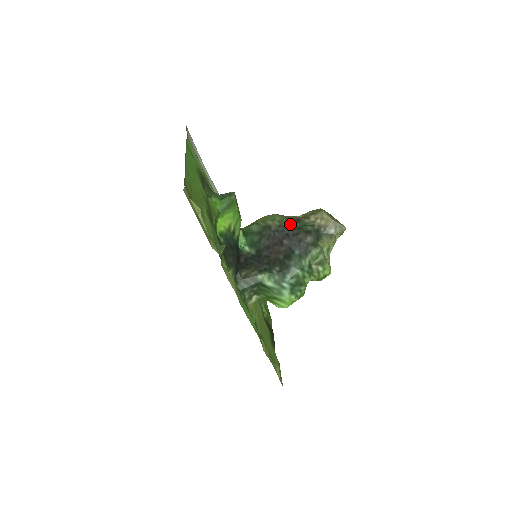
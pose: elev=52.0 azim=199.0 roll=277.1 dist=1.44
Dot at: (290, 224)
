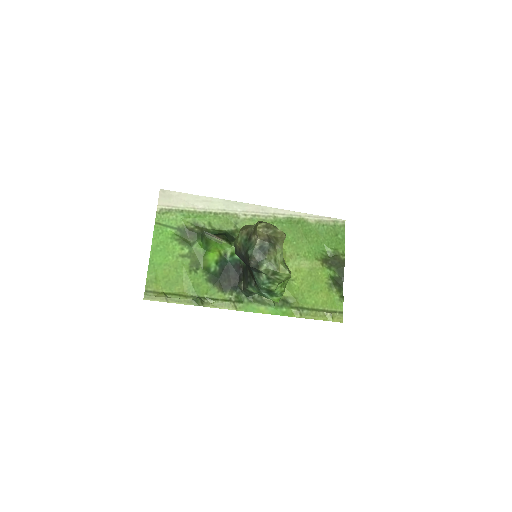
Dot at: (245, 245)
